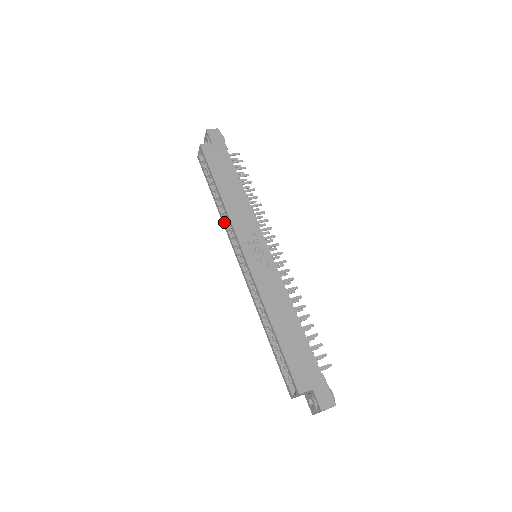
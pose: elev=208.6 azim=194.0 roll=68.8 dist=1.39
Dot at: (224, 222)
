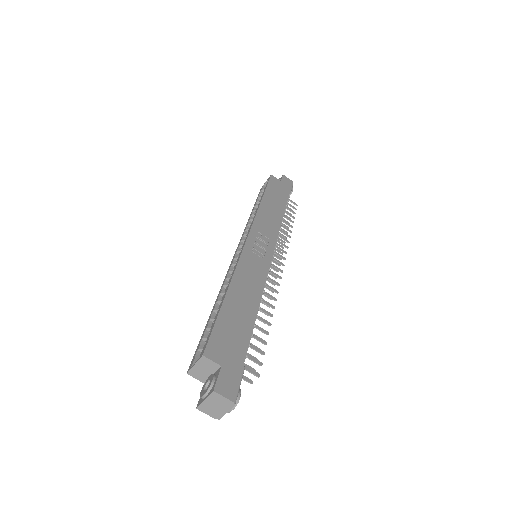
Dot at: (247, 224)
